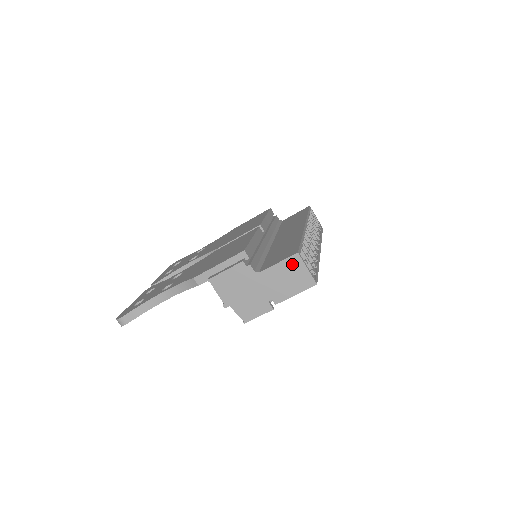
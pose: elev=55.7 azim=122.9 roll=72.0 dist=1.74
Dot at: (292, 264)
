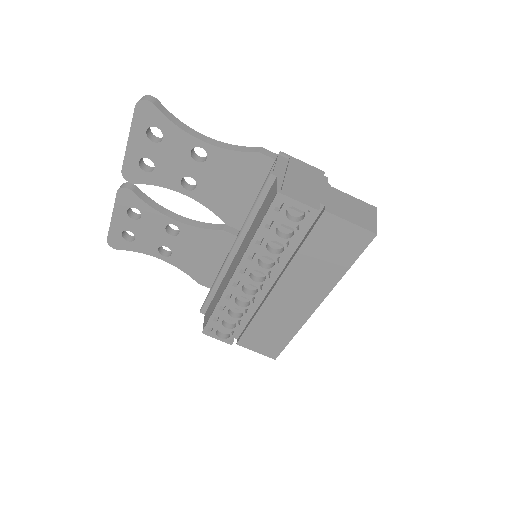
Dot at: (366, 207)
